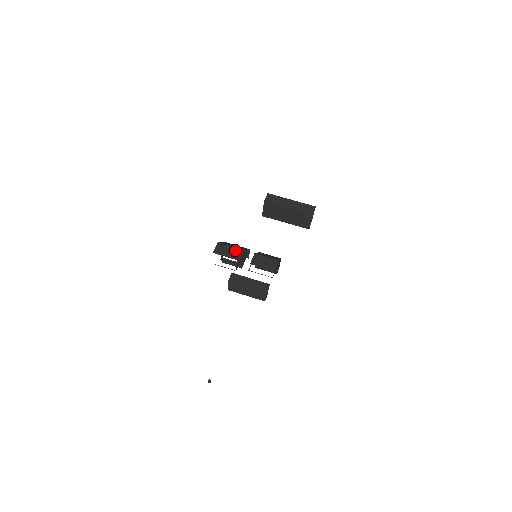
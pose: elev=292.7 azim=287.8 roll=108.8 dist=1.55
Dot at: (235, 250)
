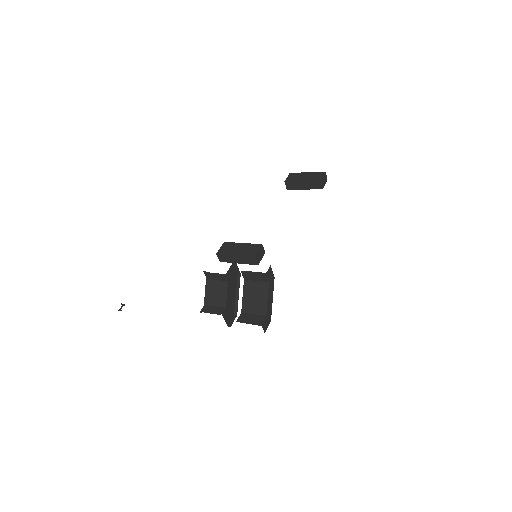
Dot at: occluded
